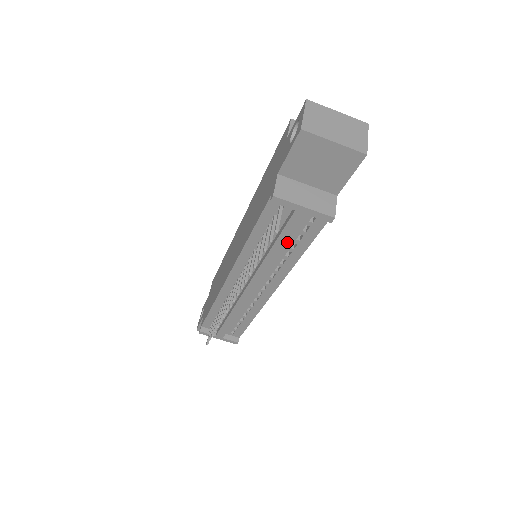
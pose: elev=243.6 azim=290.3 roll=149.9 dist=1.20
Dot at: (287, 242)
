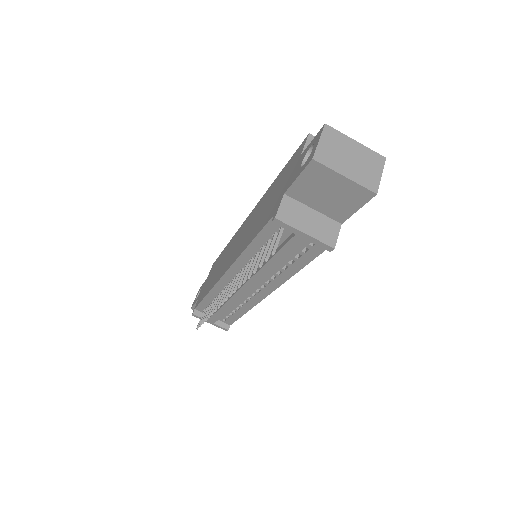
Dot at: (284, 259)
